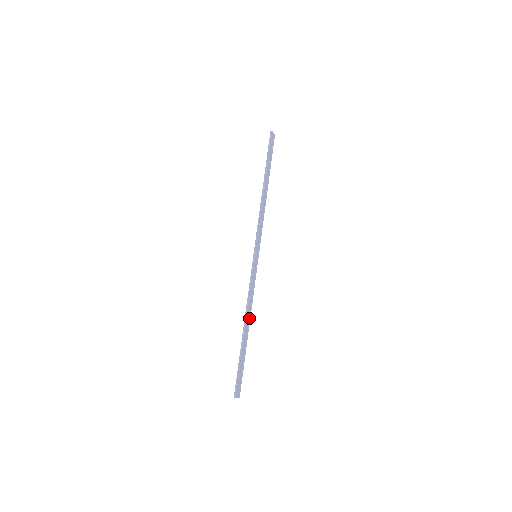
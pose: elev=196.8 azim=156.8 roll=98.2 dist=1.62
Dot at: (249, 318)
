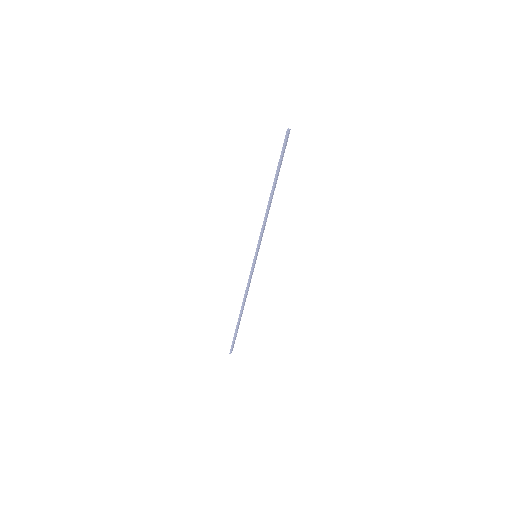
Dot at: occluded
